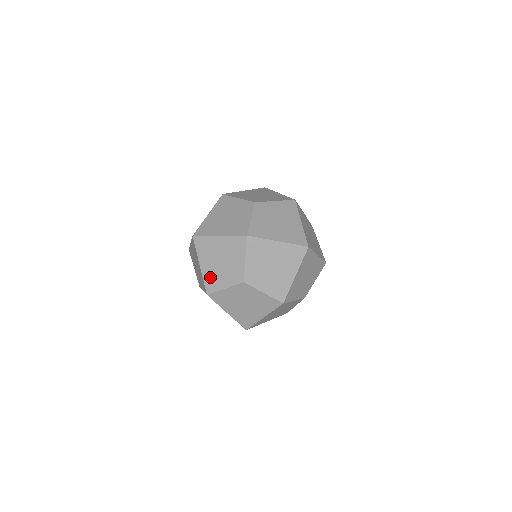
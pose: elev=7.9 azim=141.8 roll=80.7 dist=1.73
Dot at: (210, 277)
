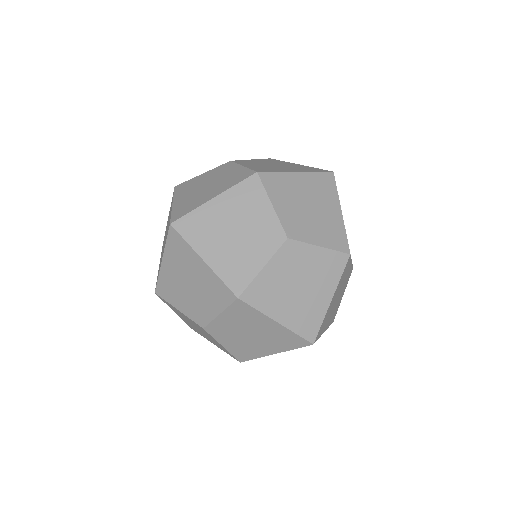
Dot at: occluded
